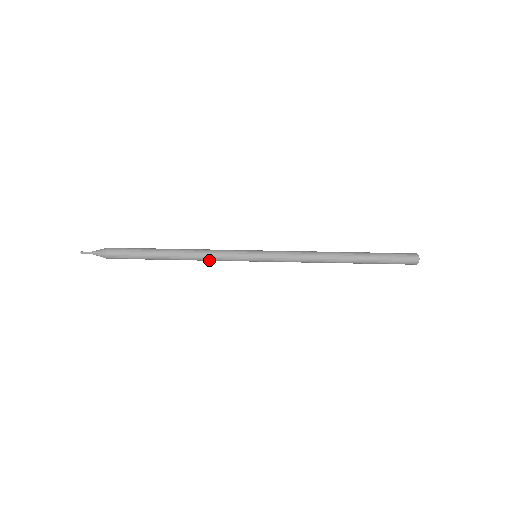
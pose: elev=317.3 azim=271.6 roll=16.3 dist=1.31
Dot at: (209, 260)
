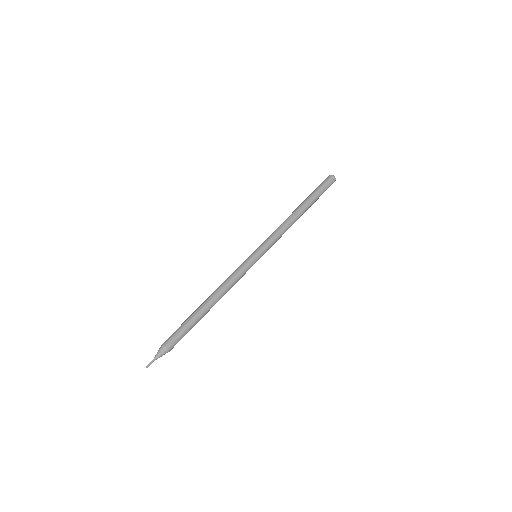
Dot at: (232, 286)
